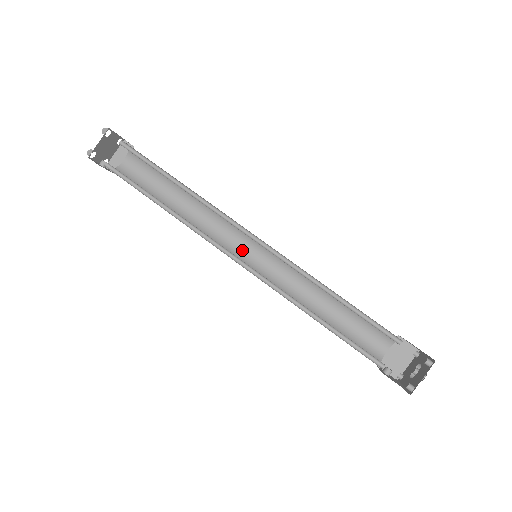
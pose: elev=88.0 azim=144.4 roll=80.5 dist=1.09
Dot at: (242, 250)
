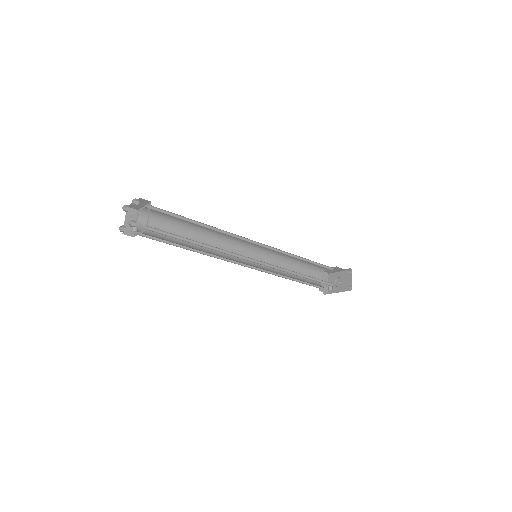
Dot at: (240, 258)
